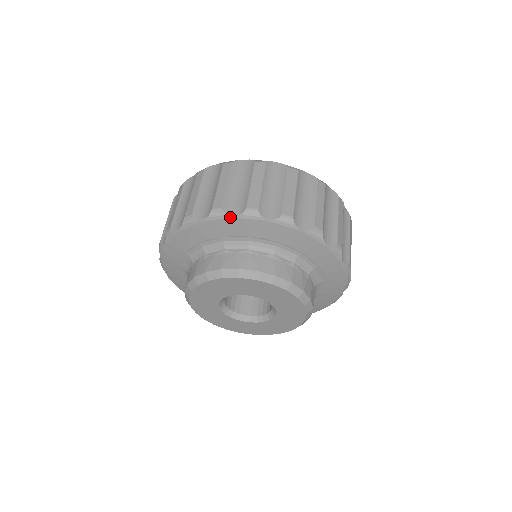
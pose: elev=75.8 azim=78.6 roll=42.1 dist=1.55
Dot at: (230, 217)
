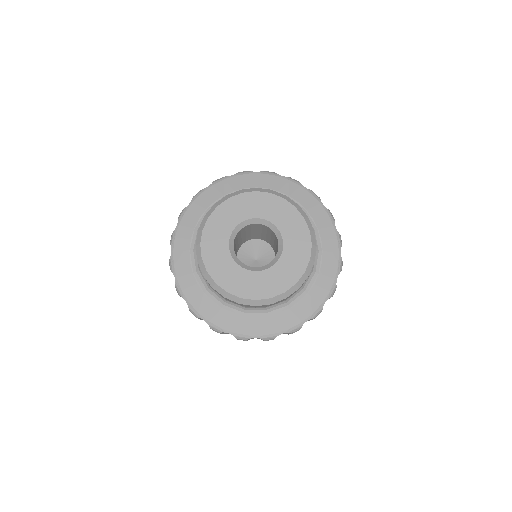
Dot at: (229, 177)
